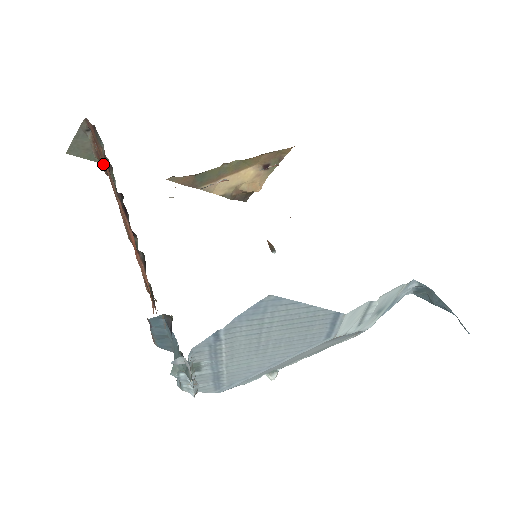
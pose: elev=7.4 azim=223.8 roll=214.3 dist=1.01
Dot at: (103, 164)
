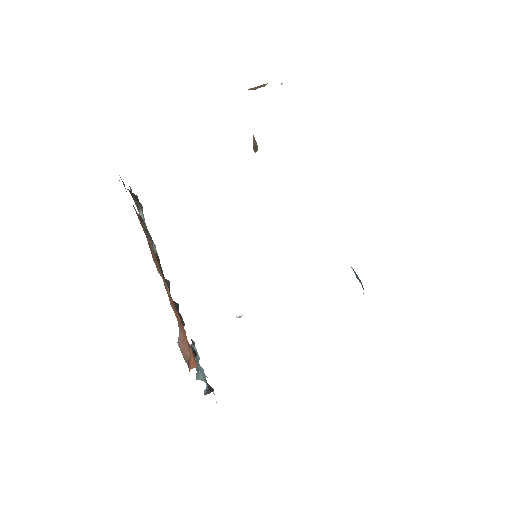
Dot at: occluded
